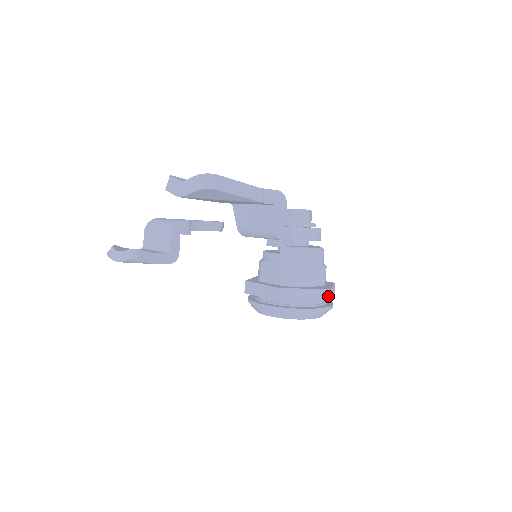
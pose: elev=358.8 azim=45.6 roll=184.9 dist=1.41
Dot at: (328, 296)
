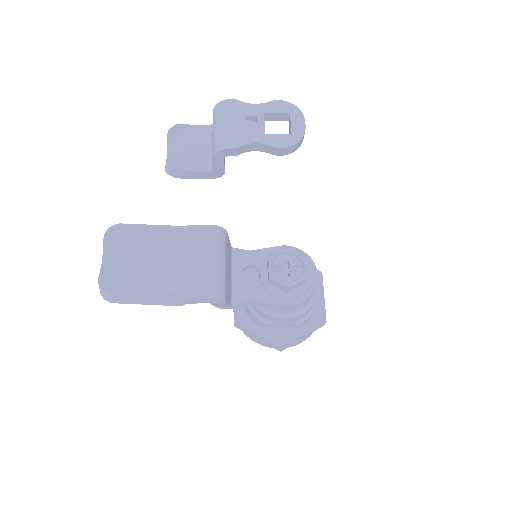
Dot at: (280, 350)
